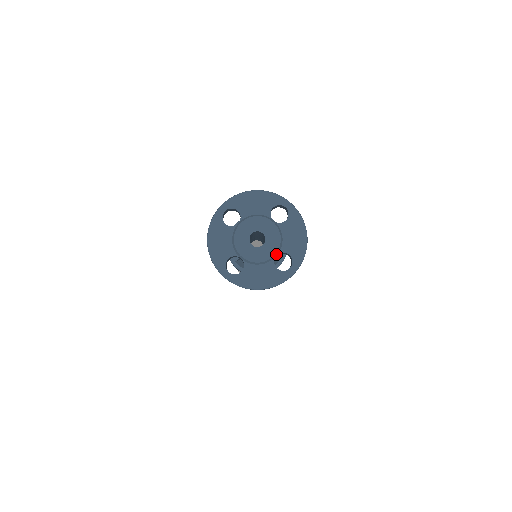
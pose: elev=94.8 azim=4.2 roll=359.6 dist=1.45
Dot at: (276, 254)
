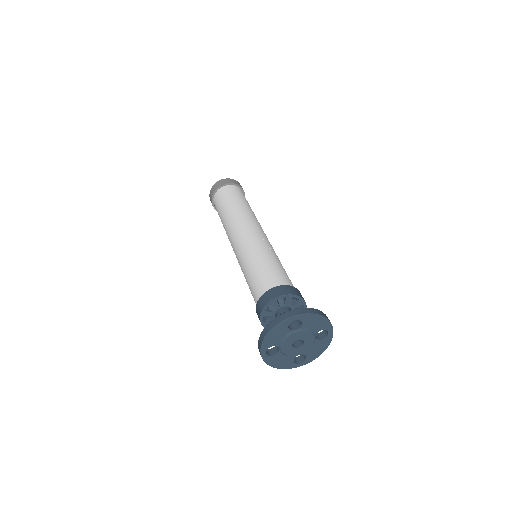
Dot at: (300, 354)
